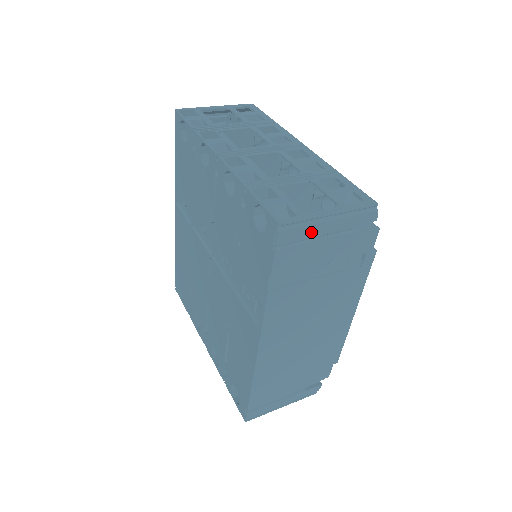
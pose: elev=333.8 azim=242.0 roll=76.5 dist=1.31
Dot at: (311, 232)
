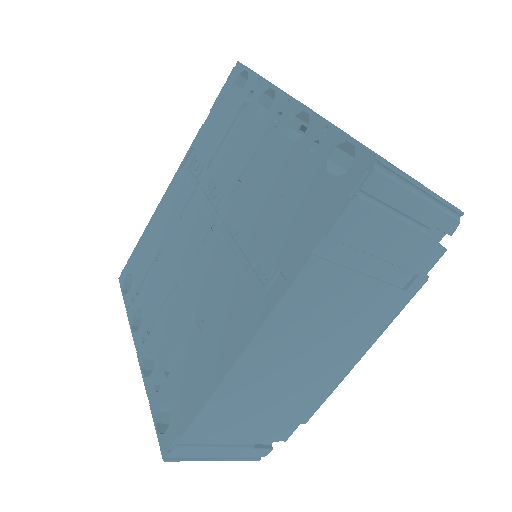
Dot at: (398, 199)
